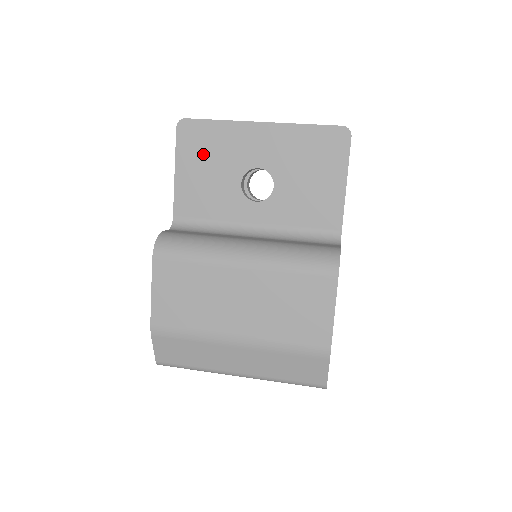
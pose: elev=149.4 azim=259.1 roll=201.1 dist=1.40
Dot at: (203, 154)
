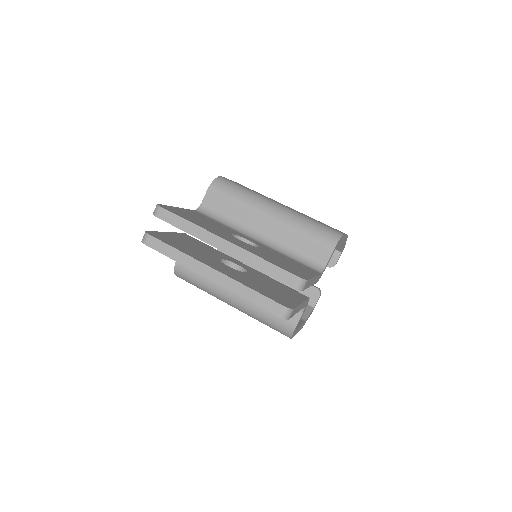
Dot at: occluded
